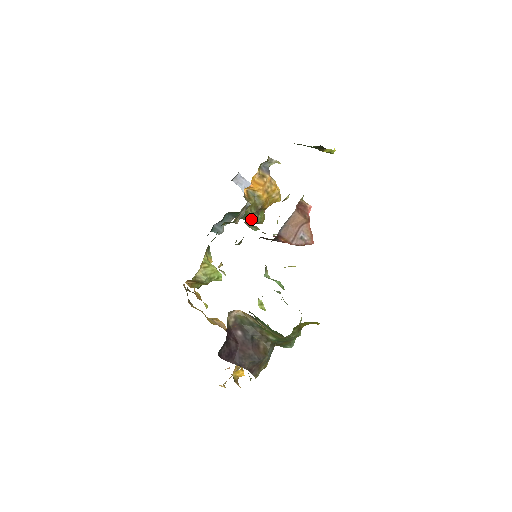
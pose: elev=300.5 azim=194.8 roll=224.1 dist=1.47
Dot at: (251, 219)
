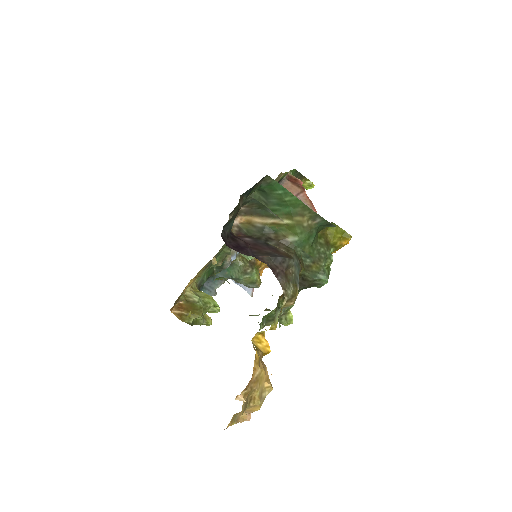
Dot at: (245, 276)
